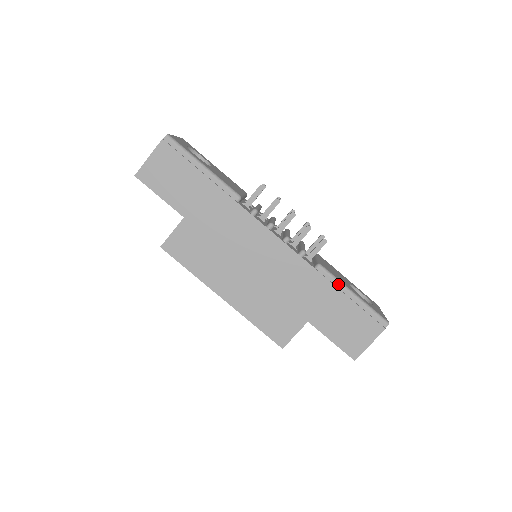
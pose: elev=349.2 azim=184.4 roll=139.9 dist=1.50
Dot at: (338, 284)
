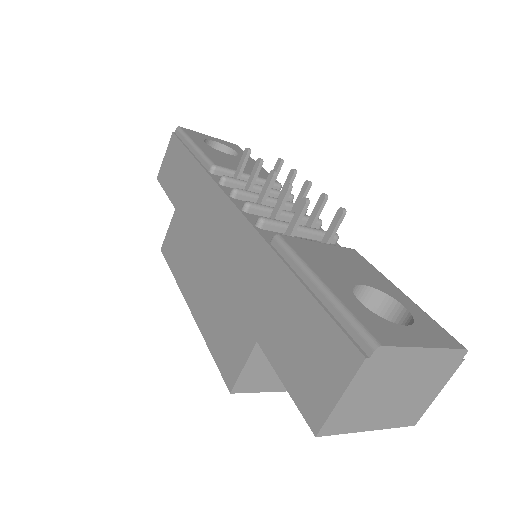
Dot at: (295, 264)
